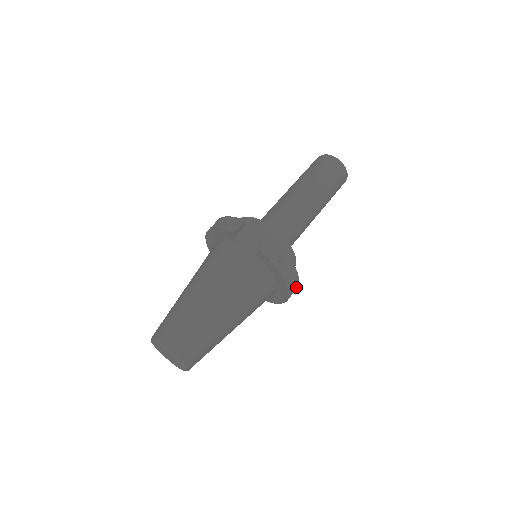
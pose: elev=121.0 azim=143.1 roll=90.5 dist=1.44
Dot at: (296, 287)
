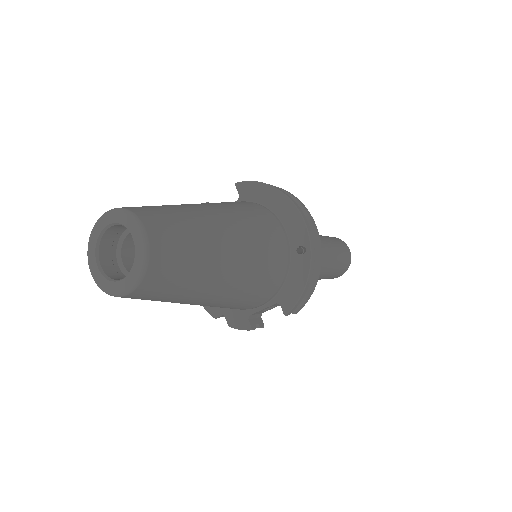
Dot at: (313, 224)
